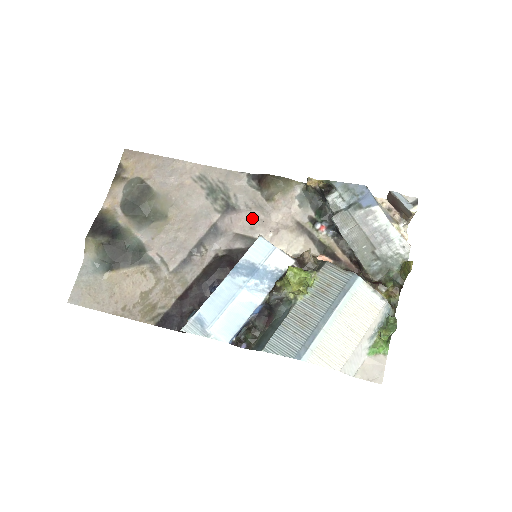
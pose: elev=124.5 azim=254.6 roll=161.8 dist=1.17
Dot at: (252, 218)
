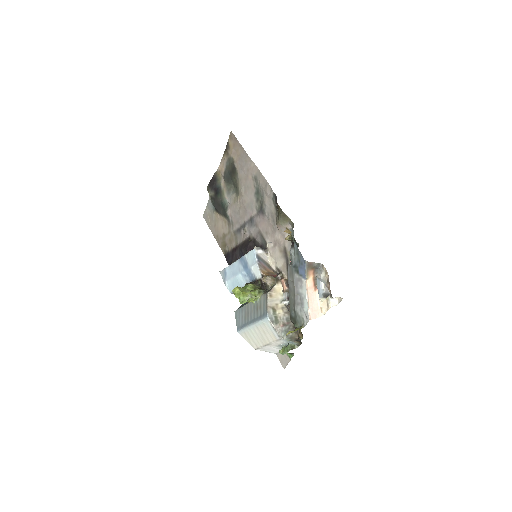
Dot at: (268, 226)
